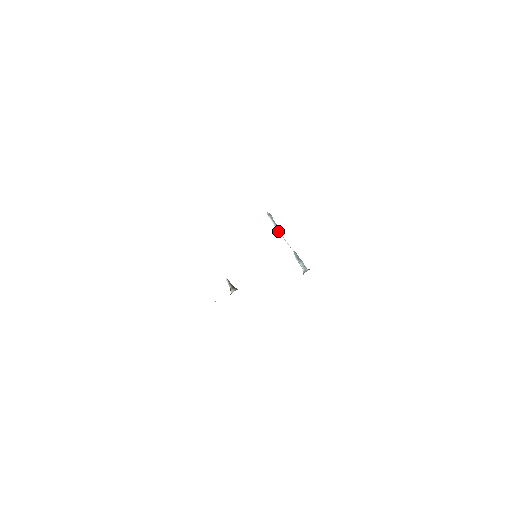
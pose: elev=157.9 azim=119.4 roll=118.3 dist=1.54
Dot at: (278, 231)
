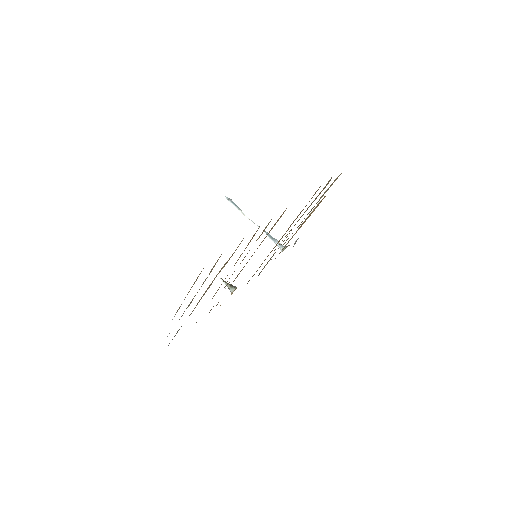
Dot at: (243, 214)
